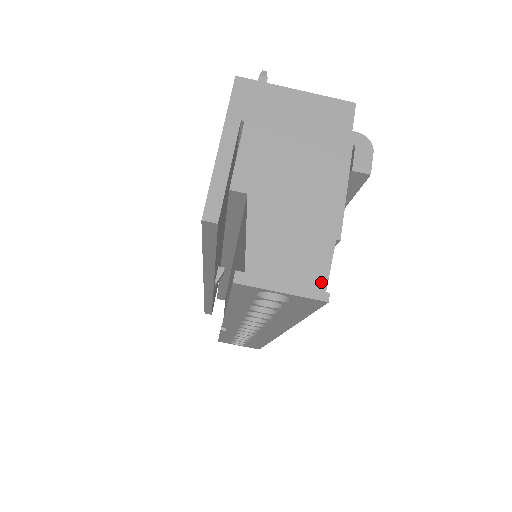
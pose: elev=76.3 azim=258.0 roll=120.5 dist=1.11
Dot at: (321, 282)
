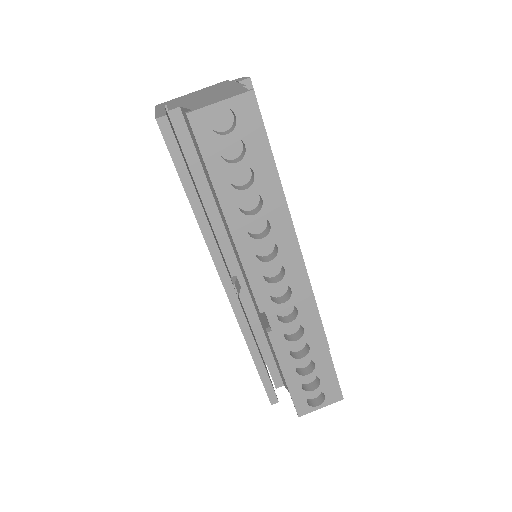
Dot at: (243, 91)
